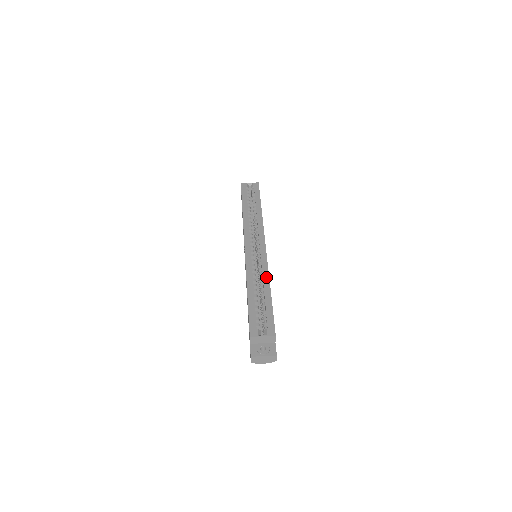
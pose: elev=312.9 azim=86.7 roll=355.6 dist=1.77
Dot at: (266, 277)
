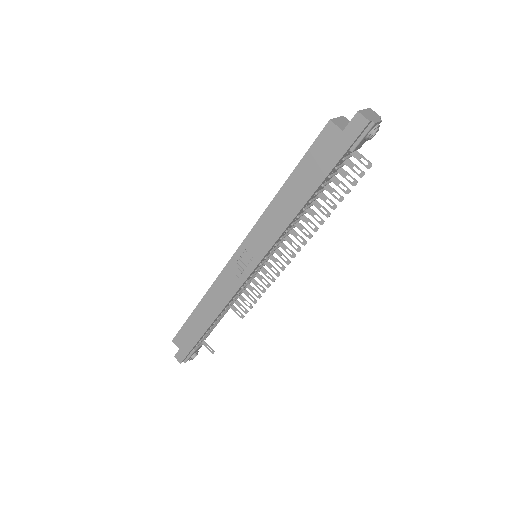
Dot at: occluded
